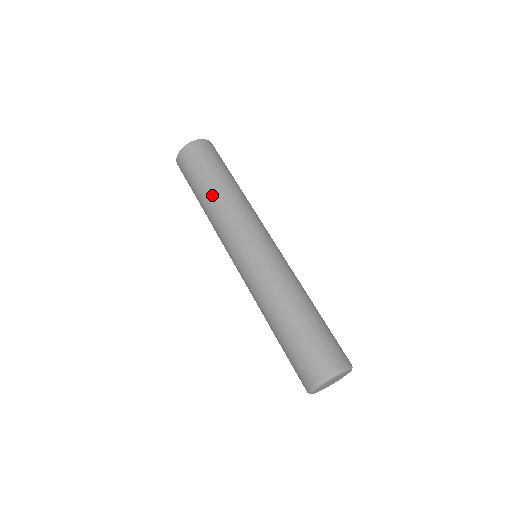
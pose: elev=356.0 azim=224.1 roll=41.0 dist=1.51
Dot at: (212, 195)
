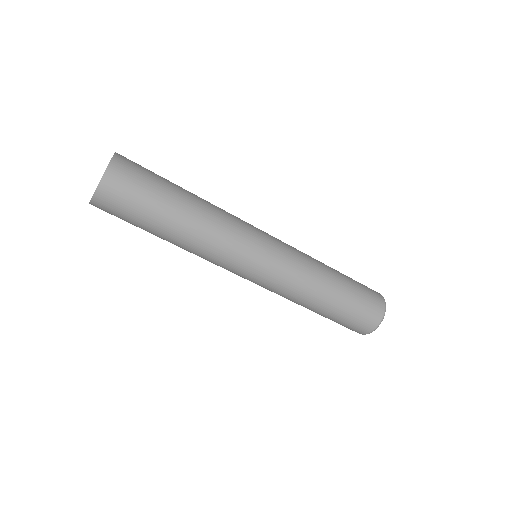
Dot at: (190, 218)
